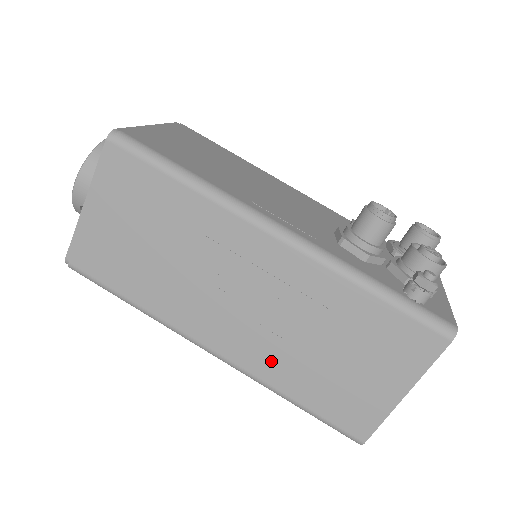
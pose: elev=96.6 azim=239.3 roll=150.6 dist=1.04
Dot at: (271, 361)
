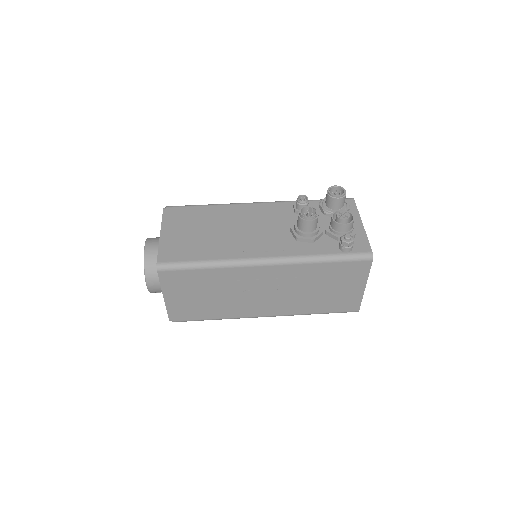
Dot at: (296, 306)
